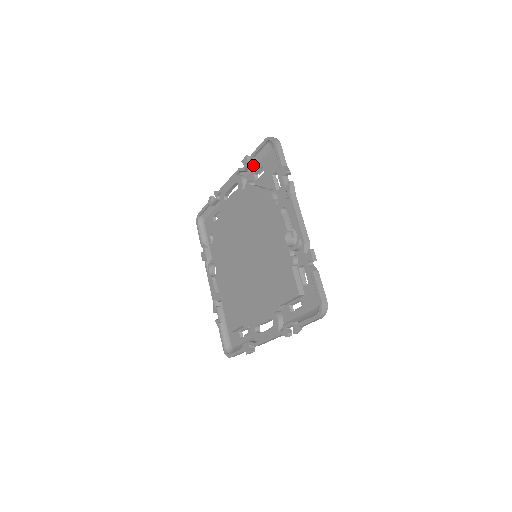
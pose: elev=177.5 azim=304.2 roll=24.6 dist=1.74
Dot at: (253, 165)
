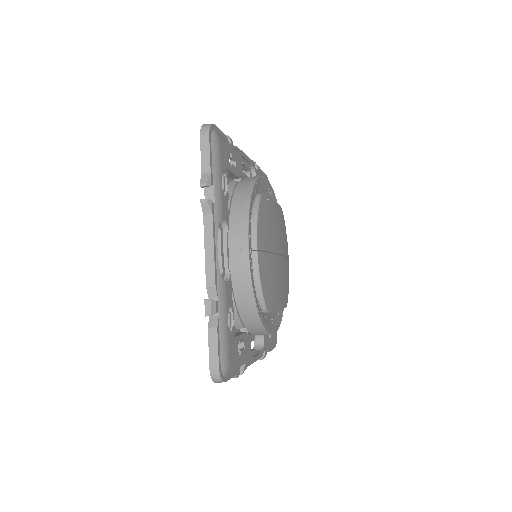
Dot at: occluded
